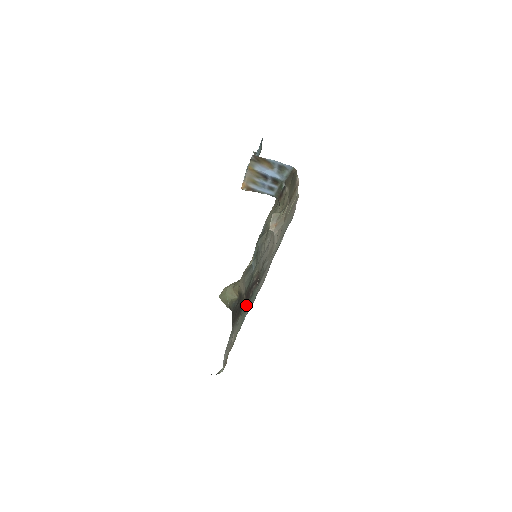
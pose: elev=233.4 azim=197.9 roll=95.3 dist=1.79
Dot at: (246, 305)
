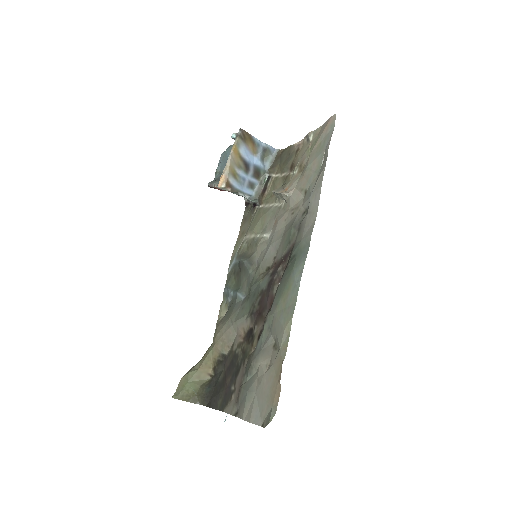
Dot at: (282, 286)
